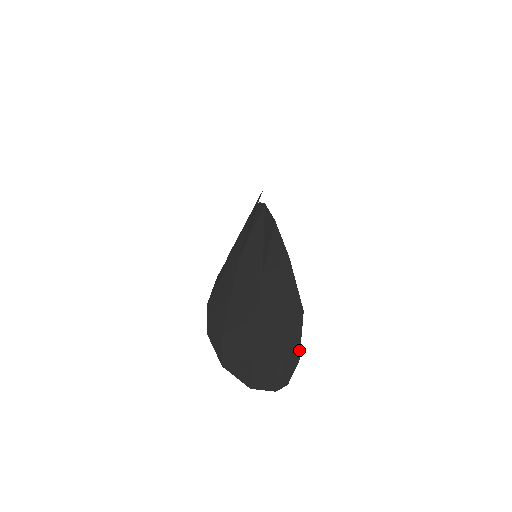
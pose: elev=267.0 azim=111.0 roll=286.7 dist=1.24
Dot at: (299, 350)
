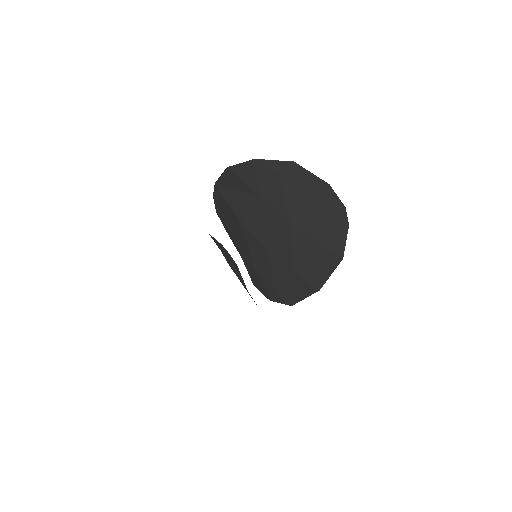
Dot at: (321, 180)
